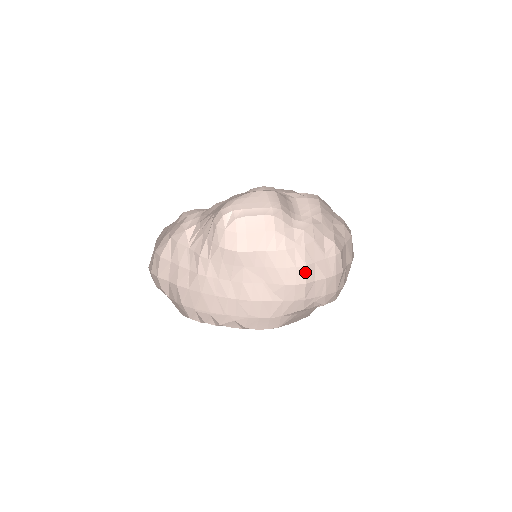
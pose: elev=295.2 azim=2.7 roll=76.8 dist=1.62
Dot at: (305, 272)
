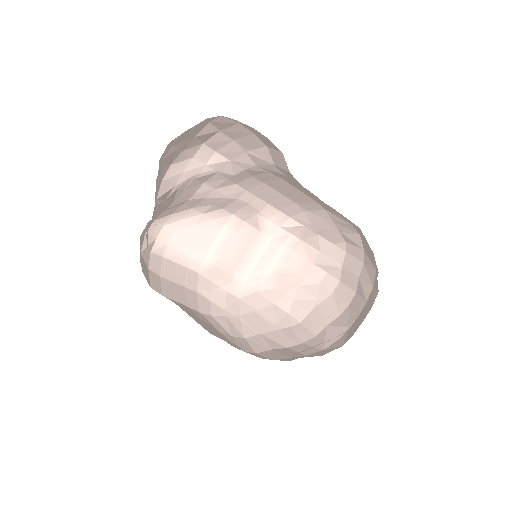
Dot at: (248, 343)
